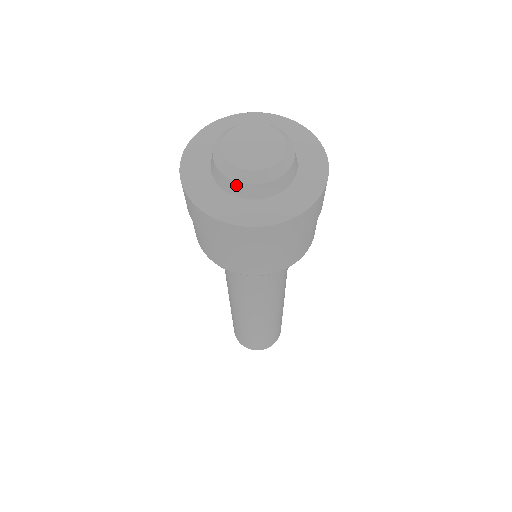
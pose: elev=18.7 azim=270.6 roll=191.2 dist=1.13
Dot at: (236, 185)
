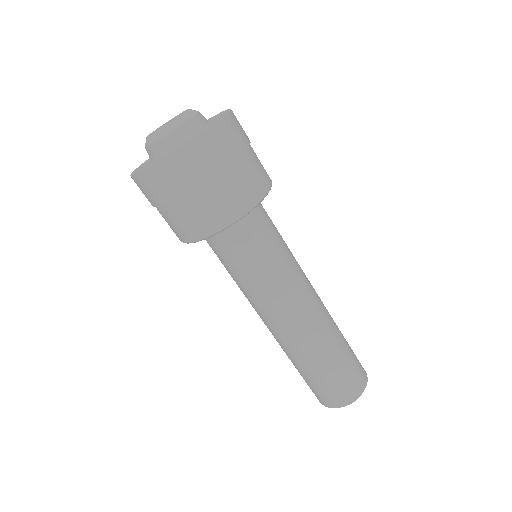
Dot at: (148, 150)
